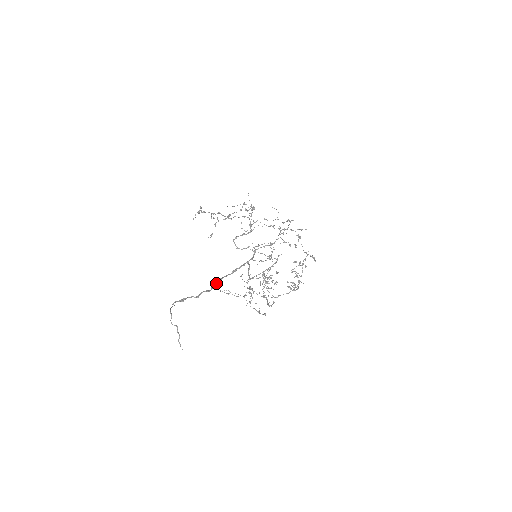
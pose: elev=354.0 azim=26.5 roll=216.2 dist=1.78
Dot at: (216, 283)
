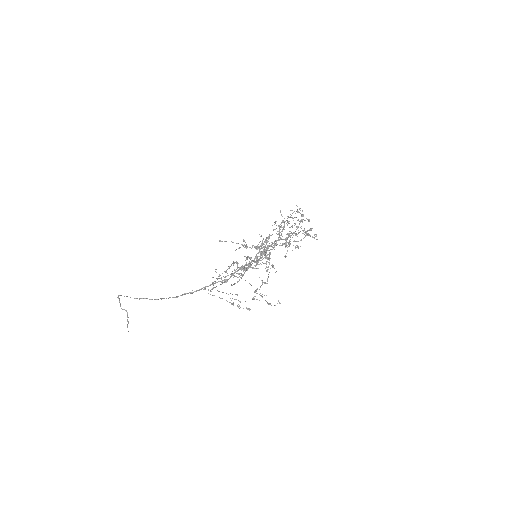
Dot at: (205, 286)
